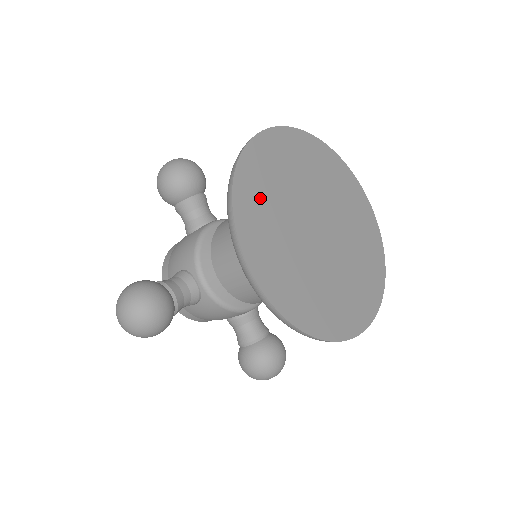
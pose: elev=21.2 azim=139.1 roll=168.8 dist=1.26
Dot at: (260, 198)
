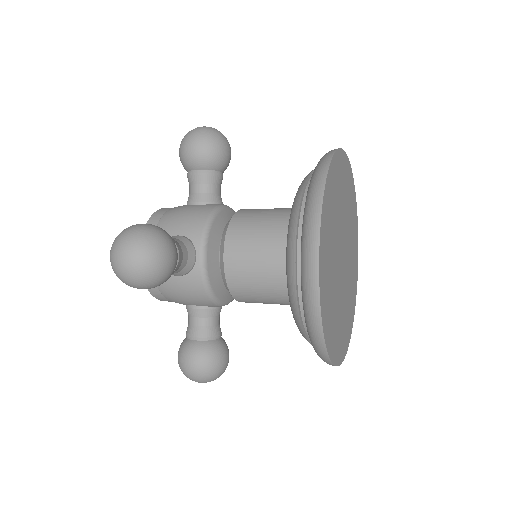
Dot at: (332, 204)
